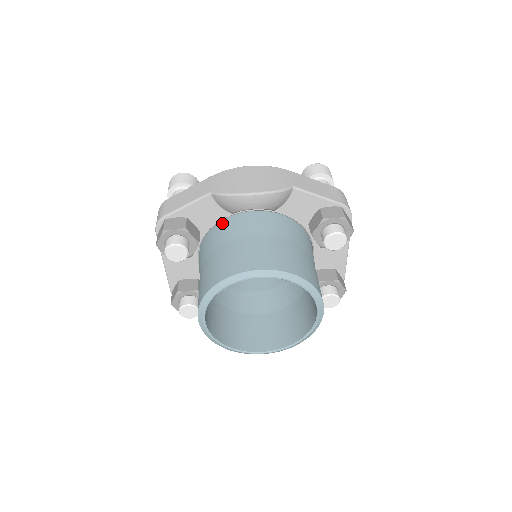
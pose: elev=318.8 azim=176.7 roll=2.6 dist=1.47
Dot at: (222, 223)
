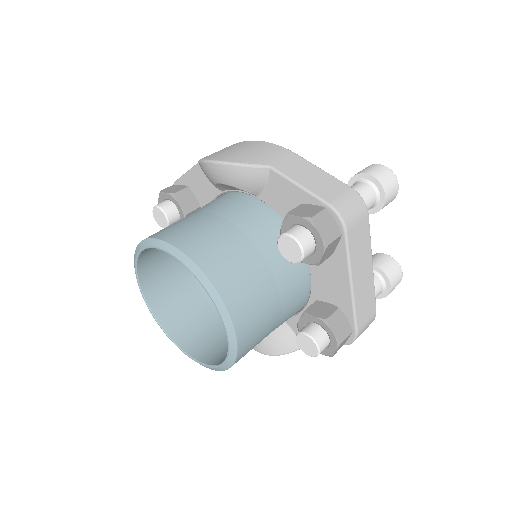
Dot at: occluded
